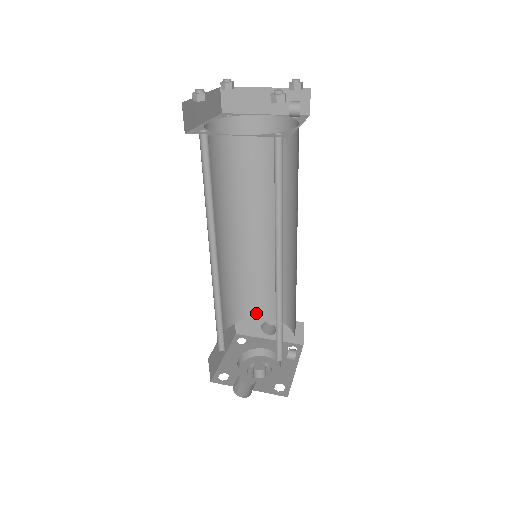
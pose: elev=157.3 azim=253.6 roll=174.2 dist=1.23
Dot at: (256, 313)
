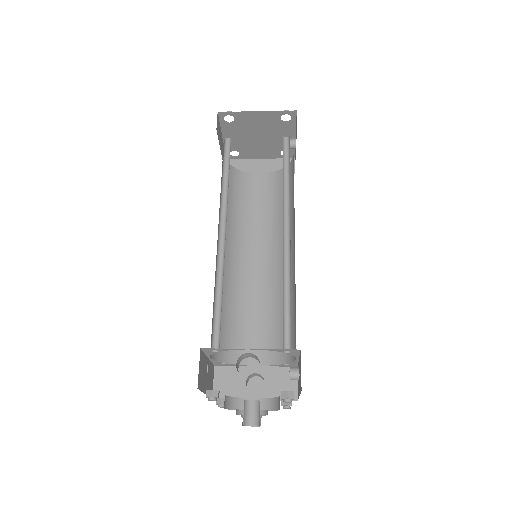
Dot at: occluded
